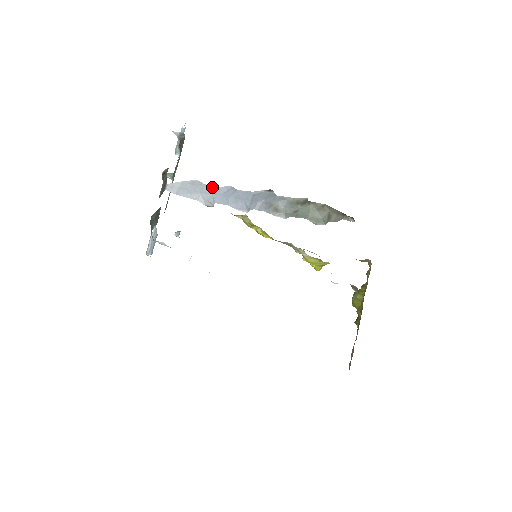
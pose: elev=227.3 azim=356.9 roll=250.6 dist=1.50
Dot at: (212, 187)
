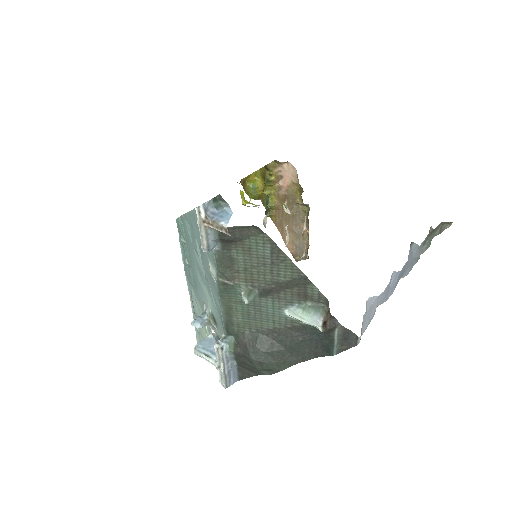
Dot at: (385, 291)
